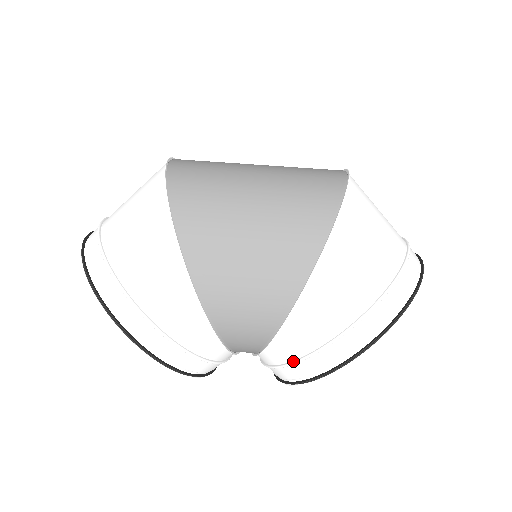
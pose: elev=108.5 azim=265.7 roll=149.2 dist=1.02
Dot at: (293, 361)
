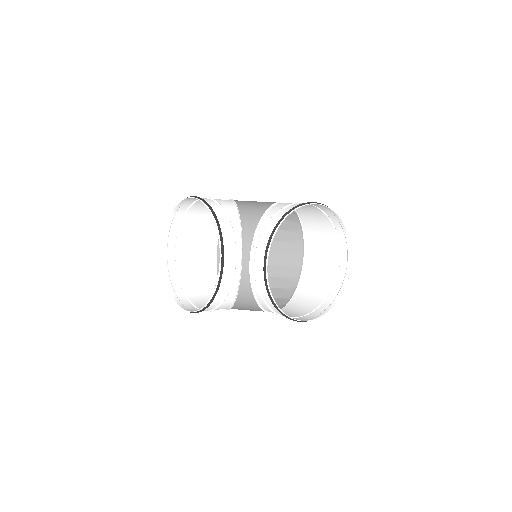
Dot at: (279, 211)
